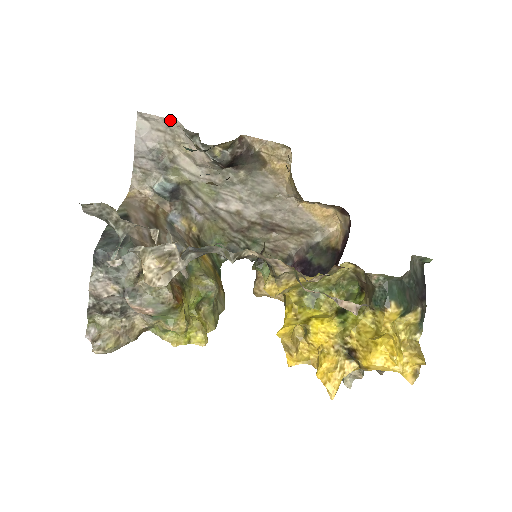
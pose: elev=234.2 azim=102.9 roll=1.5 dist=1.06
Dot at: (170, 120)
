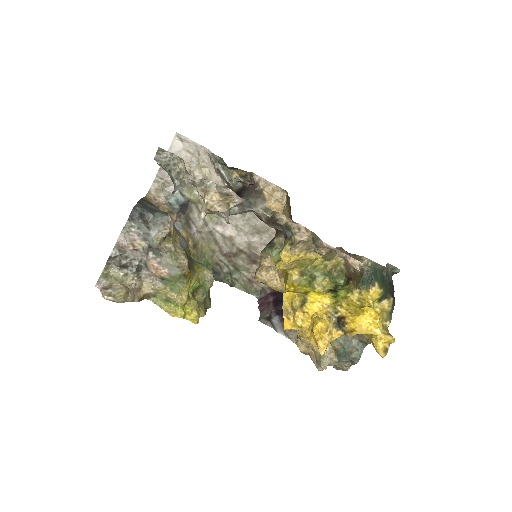
Dot at: (200, 146)
